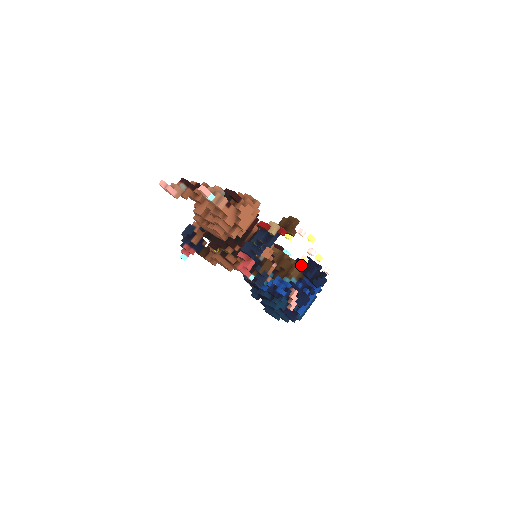
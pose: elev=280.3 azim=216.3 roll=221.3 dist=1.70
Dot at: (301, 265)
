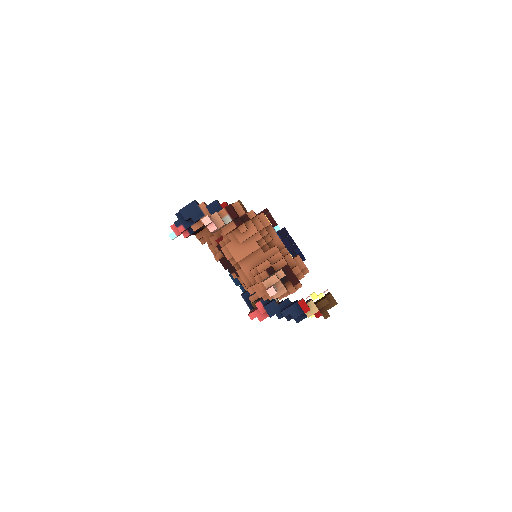
Dot at: occluded
